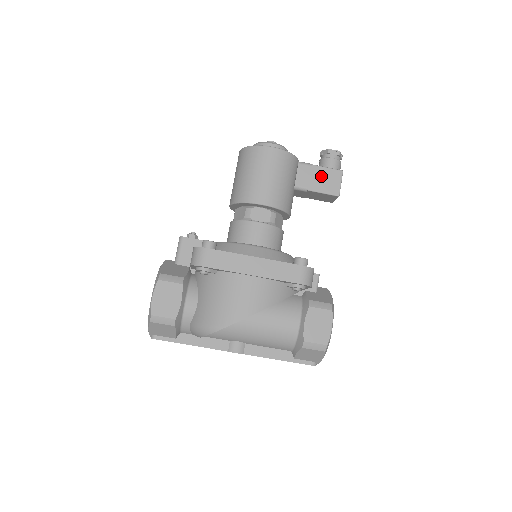
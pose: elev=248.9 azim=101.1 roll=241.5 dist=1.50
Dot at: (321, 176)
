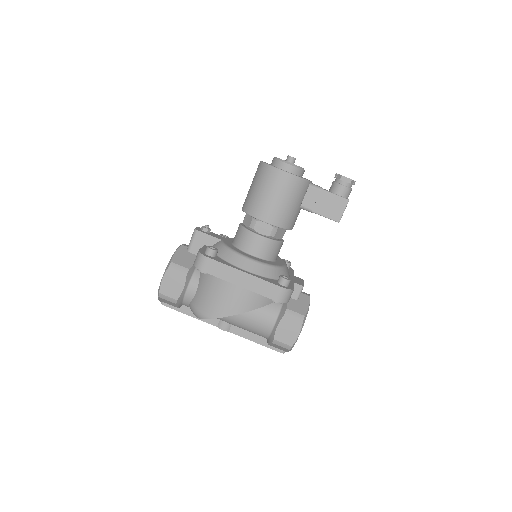
Dot at: (327, 201)
